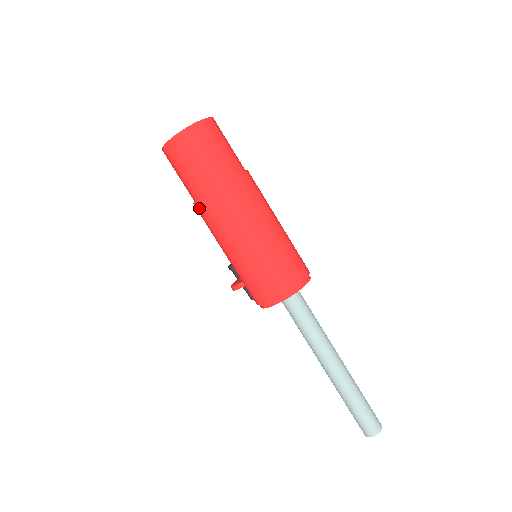
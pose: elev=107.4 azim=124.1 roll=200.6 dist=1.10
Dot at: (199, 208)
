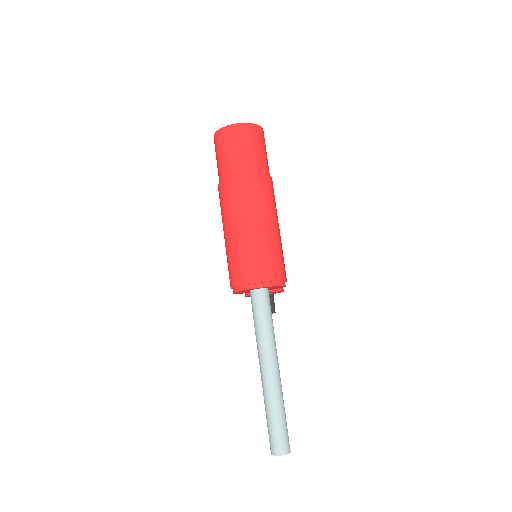
Dot at: (219, 190)
